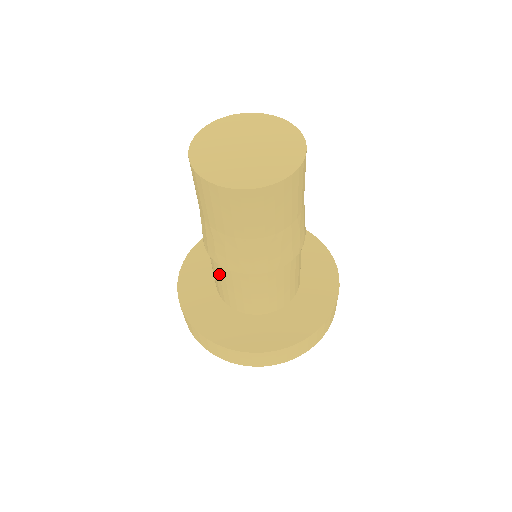
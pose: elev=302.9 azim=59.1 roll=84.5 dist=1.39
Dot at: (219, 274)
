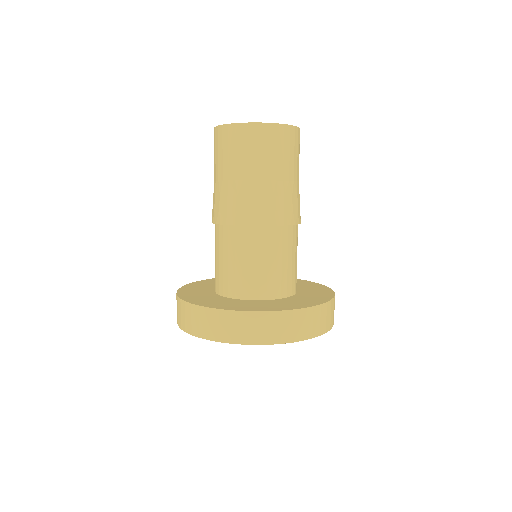
Dot at: (234, 249)
